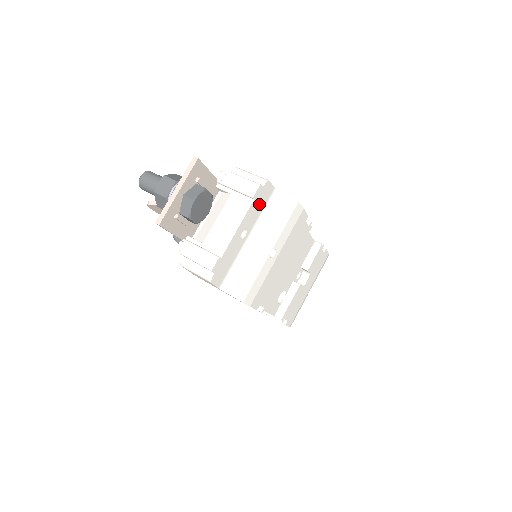
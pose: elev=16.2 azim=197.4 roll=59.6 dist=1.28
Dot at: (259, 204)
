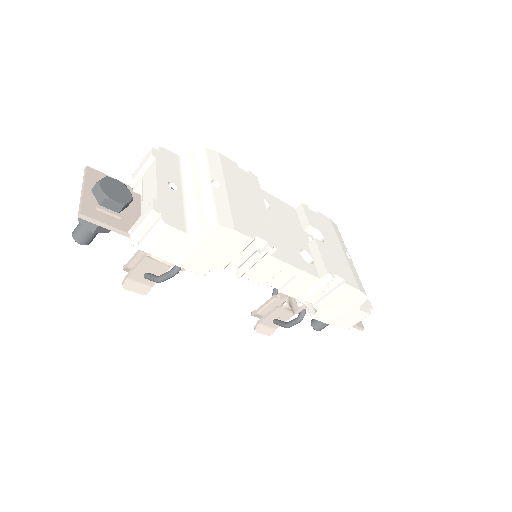
Dot at: (169, 165)
